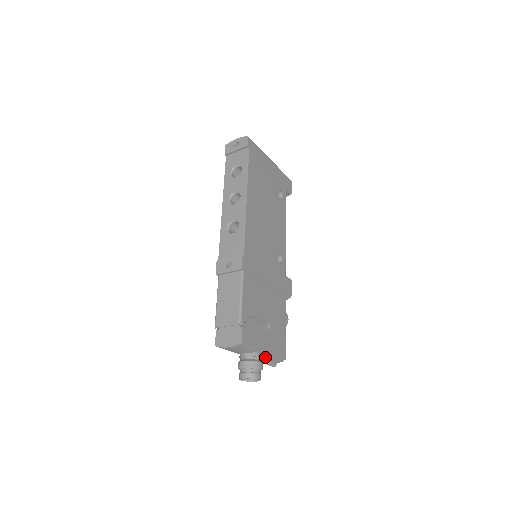
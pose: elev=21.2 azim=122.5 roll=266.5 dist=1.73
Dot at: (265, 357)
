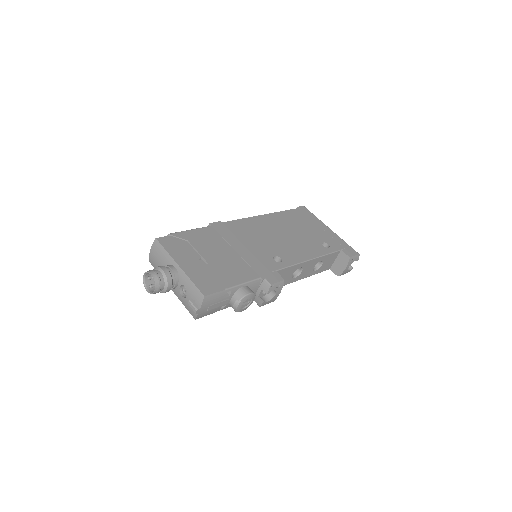
Dot at: (183, 283)
